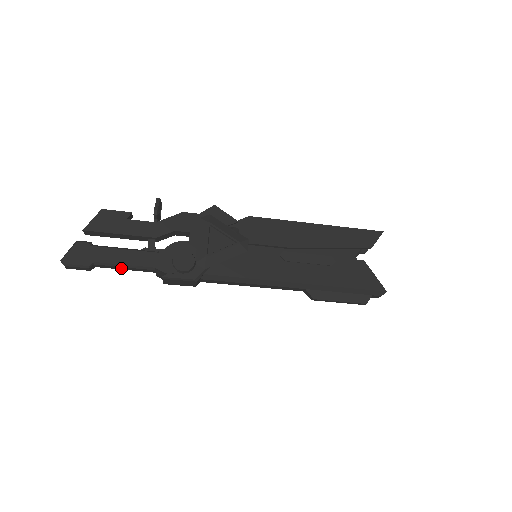
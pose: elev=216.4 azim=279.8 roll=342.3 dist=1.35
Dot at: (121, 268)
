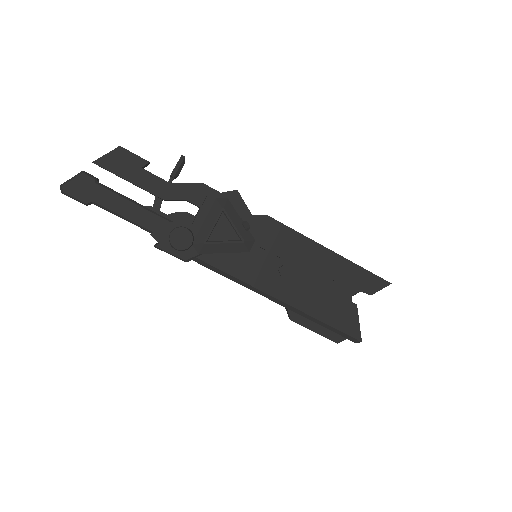
Dot at: (118, 216)
